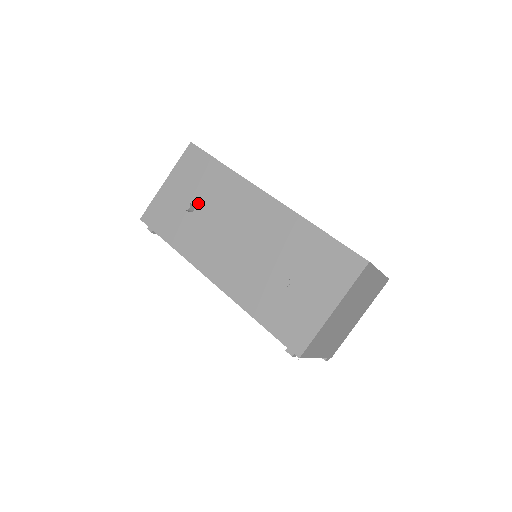
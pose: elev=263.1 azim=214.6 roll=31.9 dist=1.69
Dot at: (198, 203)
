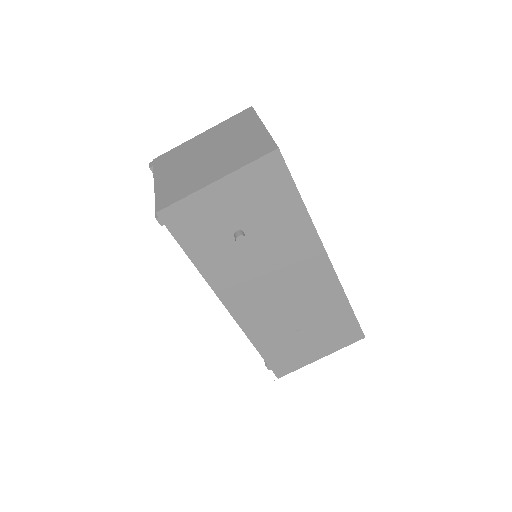
Dot at: (251, 233)
